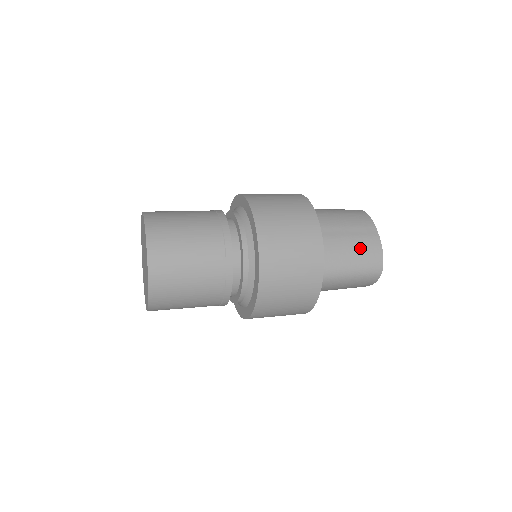
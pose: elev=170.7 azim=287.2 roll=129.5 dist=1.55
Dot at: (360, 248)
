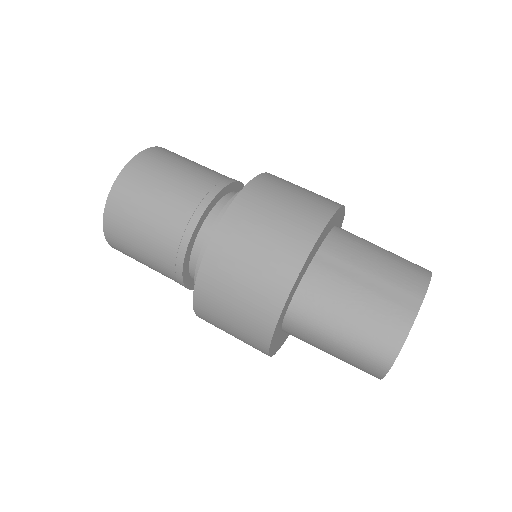
Dot at: (372, 312)
